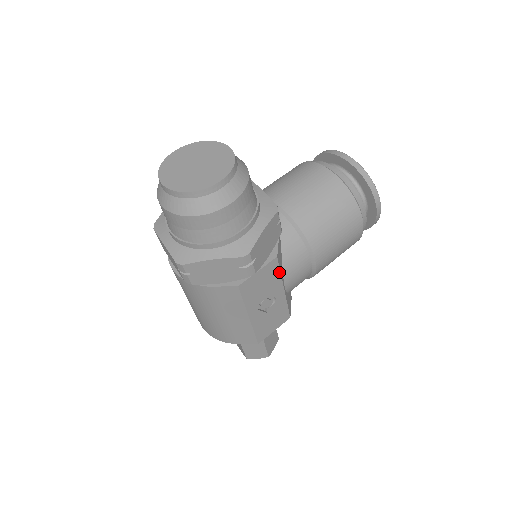
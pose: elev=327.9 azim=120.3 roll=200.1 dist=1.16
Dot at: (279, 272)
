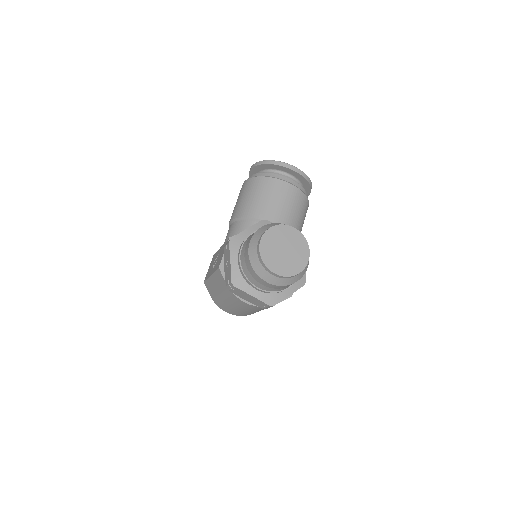
Dot at: occluded
